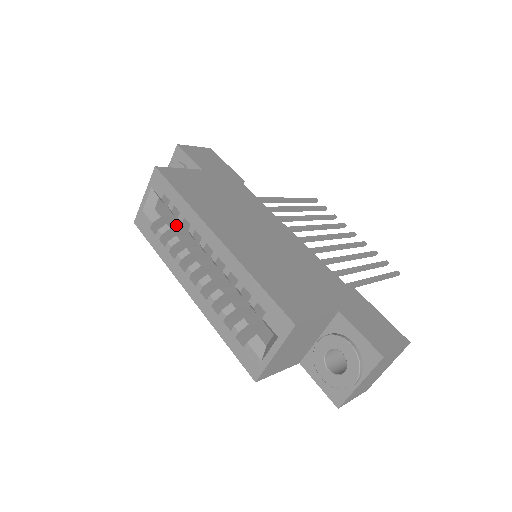
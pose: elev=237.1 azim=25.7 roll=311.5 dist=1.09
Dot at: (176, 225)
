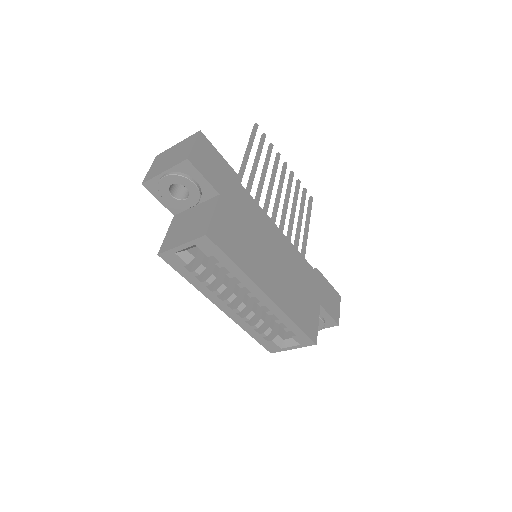
Dot at: (206, 259)
